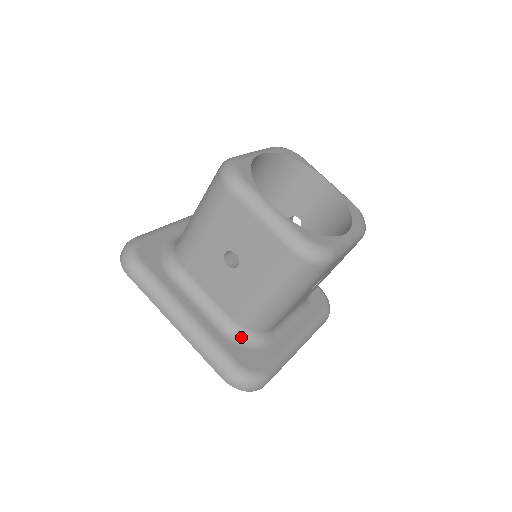
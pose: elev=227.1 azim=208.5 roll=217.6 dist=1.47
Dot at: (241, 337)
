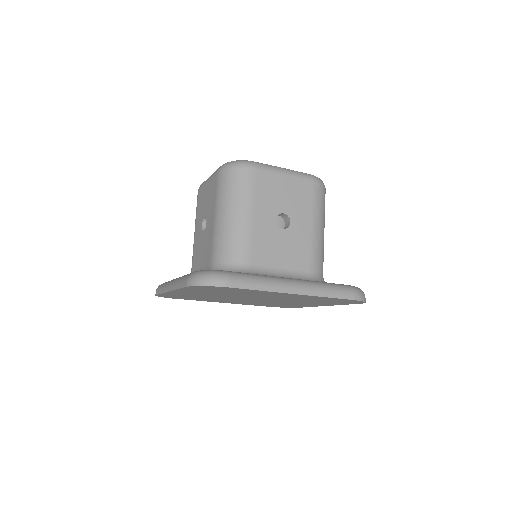
Dot at: occluded
